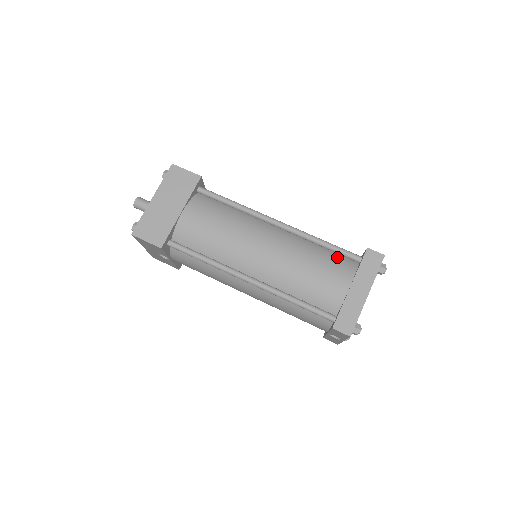
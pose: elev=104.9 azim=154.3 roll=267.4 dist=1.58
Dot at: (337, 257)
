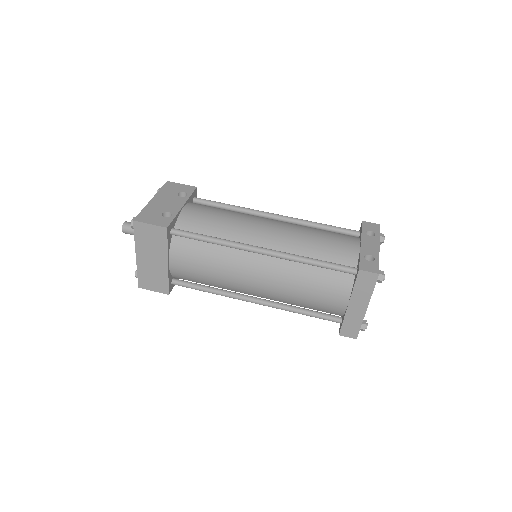
Dot at: (331, 273)
